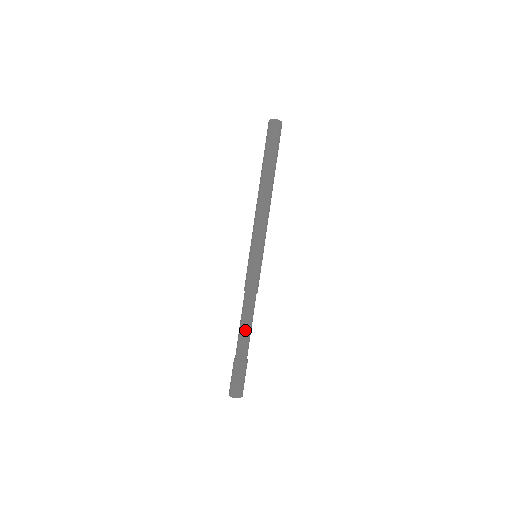
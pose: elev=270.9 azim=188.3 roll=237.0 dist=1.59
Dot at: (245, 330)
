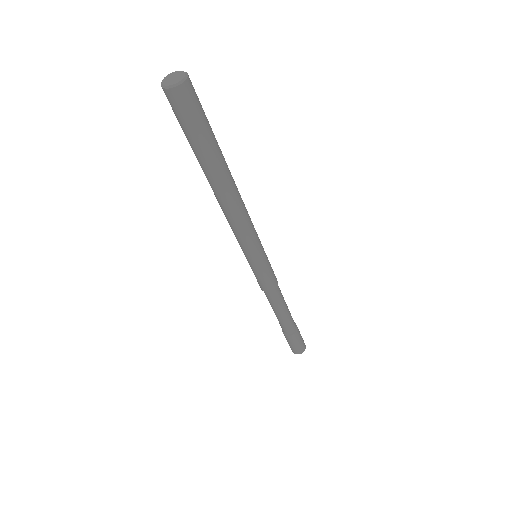
Dot at: (277, 316)
